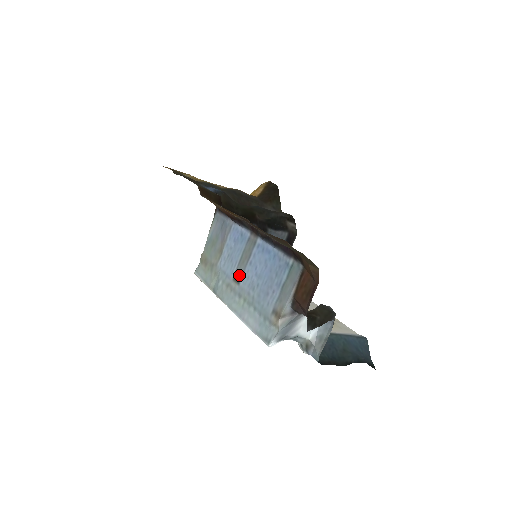
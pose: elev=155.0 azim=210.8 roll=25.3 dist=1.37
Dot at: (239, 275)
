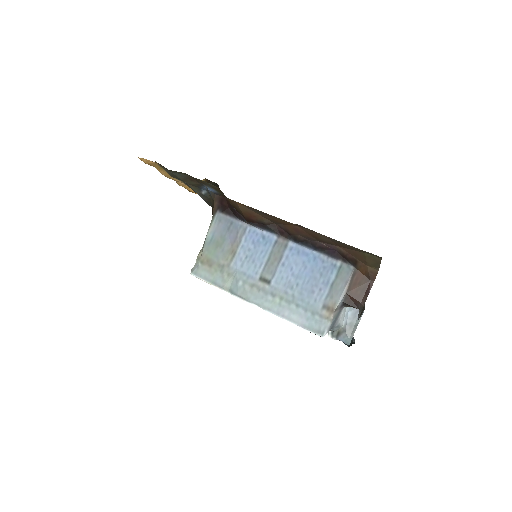
Dot at: (268, 276)
